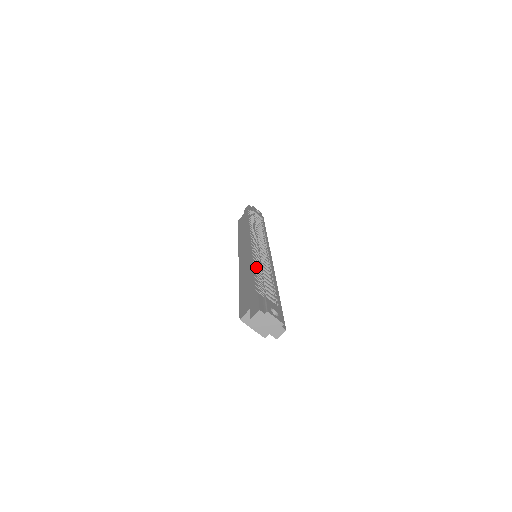
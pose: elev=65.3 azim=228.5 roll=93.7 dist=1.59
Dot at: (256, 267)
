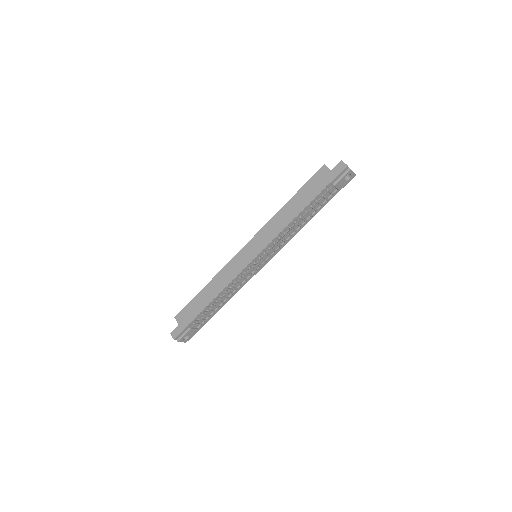
Dot at: (215, 300)
